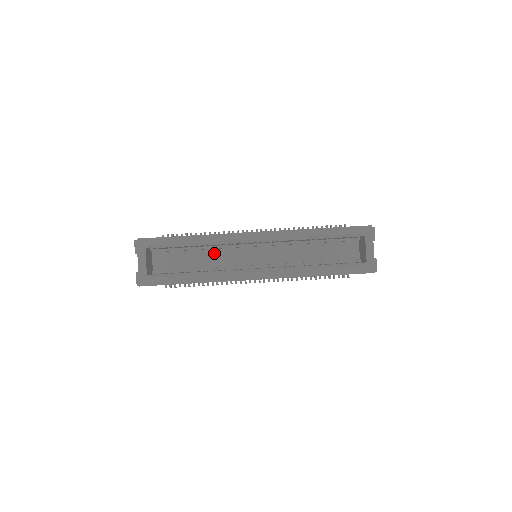
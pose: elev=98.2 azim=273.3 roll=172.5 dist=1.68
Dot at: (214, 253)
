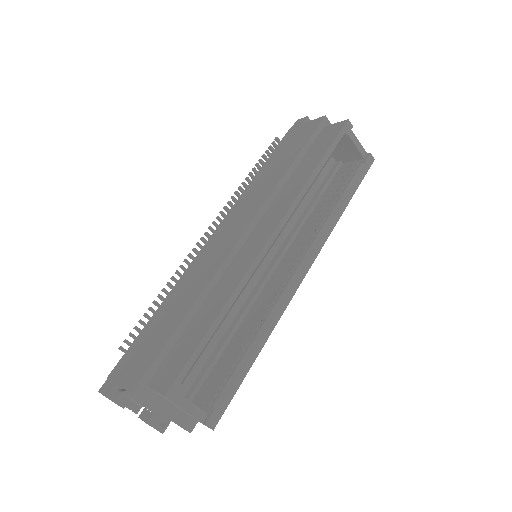
Dot at: occluded
